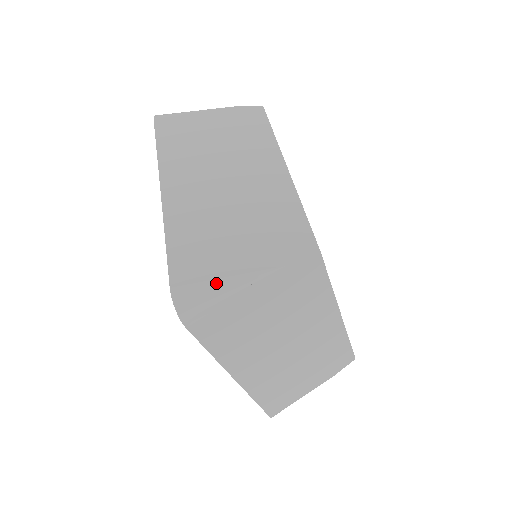
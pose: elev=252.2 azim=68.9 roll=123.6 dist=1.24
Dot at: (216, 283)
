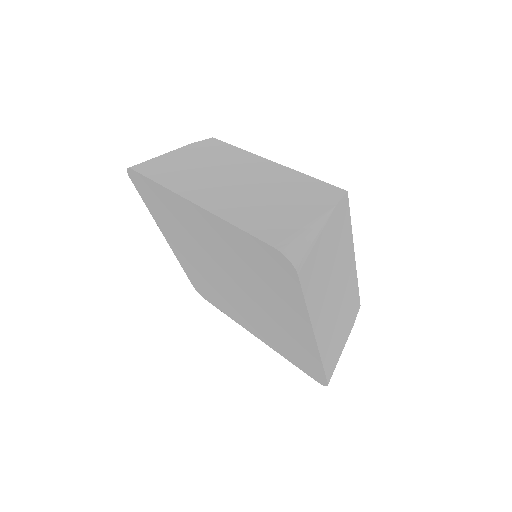
Dot at: (302, 232)
